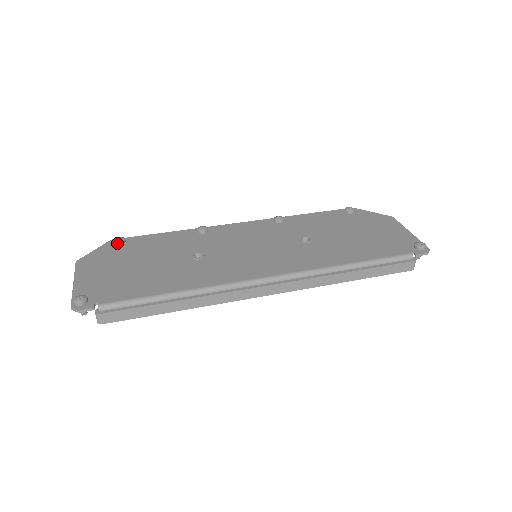
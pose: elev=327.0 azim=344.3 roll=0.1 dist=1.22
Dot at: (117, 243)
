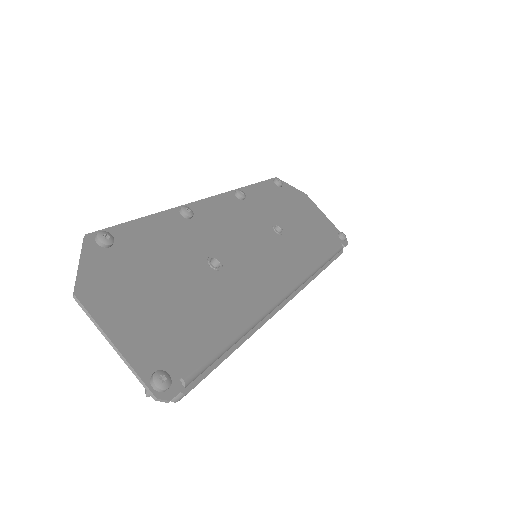
Dot at: (107, 245)
